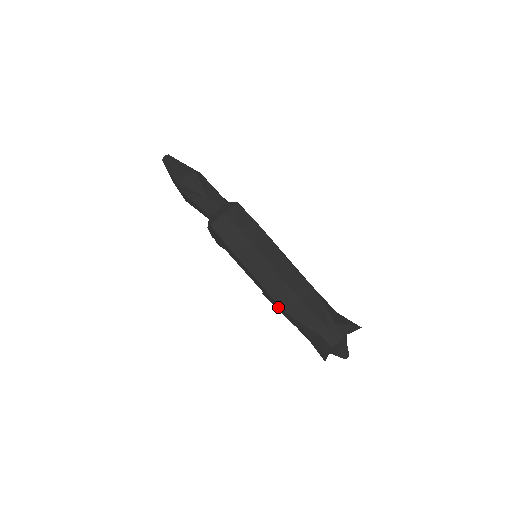
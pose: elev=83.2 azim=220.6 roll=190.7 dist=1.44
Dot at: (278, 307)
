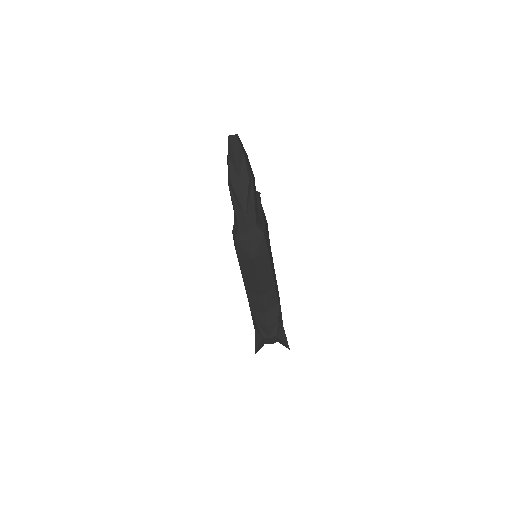
Dot at: (248, 301)
